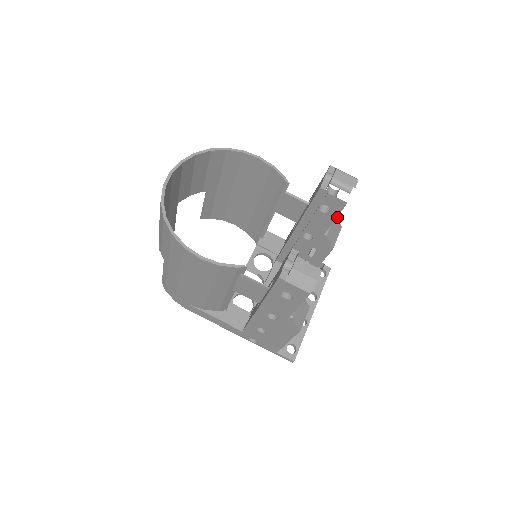
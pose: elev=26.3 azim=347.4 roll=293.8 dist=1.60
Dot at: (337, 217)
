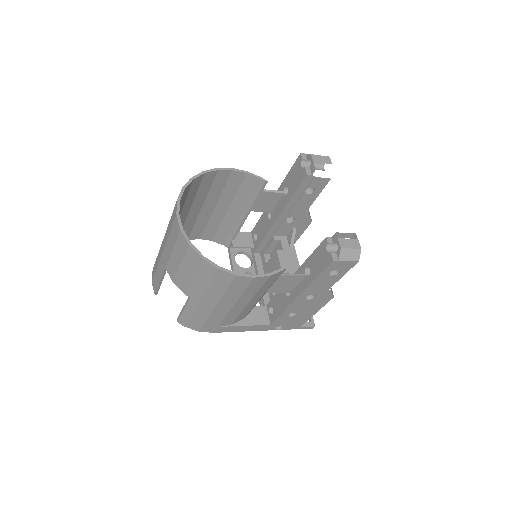
Dot at: occluded
